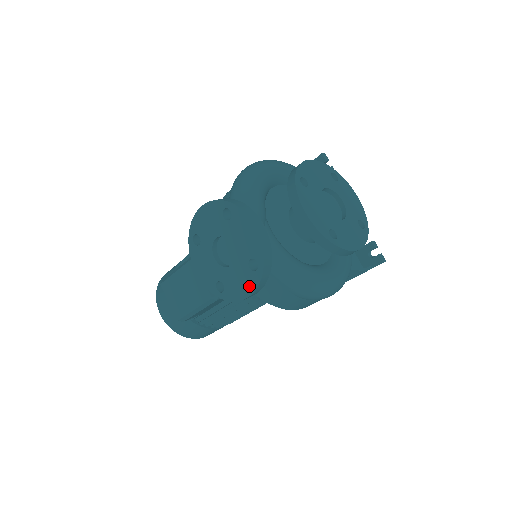
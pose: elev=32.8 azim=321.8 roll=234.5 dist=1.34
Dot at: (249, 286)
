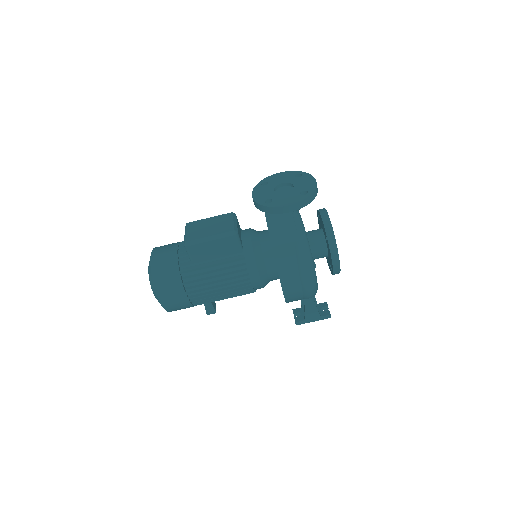
Dot at: (294, 201)
